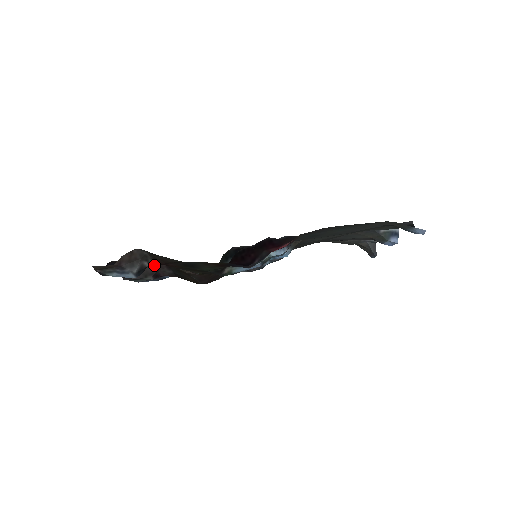
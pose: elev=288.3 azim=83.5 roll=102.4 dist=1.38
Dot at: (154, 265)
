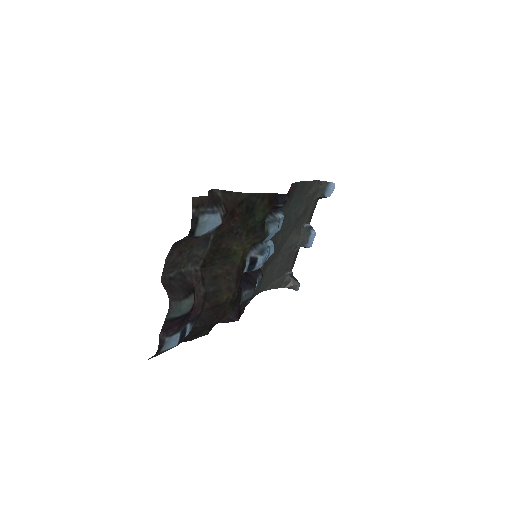
Dot at: (191, 279)
